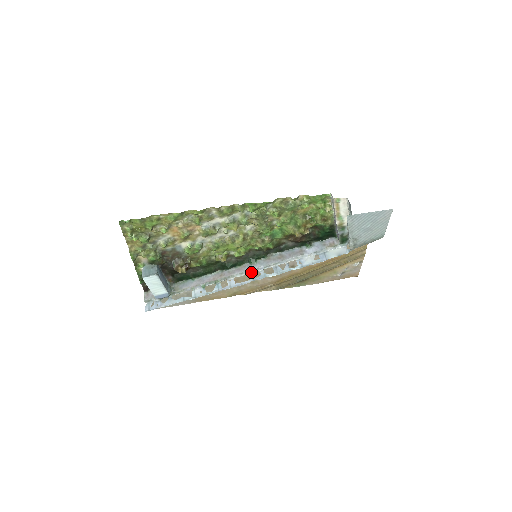
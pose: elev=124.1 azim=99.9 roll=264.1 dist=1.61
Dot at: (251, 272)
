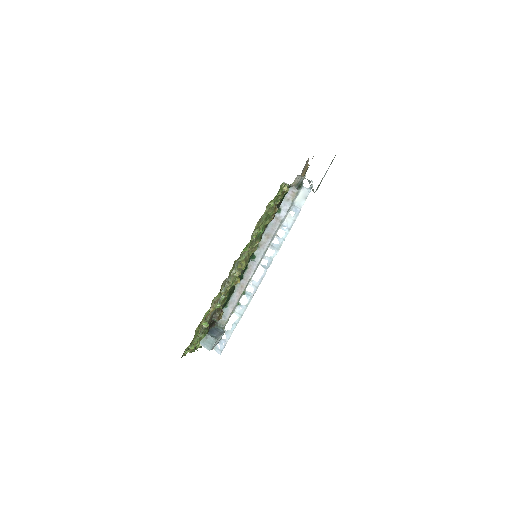
Dot at: occluded
